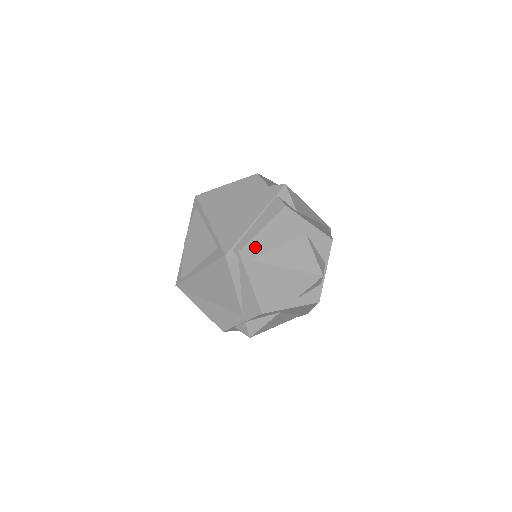
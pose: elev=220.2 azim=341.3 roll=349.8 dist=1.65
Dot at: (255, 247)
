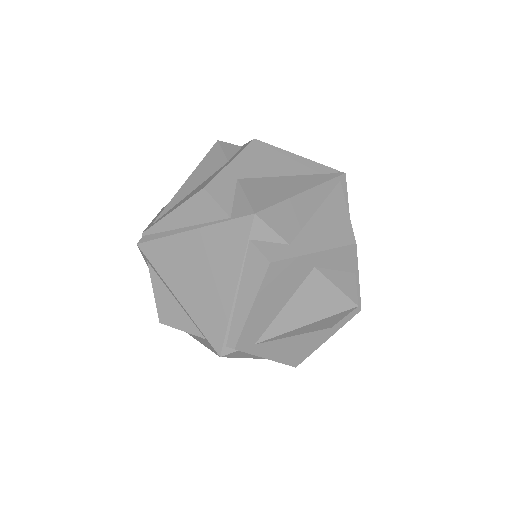
Dot at: (253, 330)
